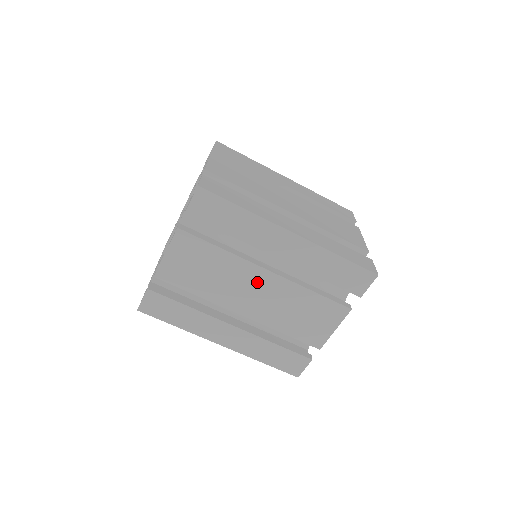
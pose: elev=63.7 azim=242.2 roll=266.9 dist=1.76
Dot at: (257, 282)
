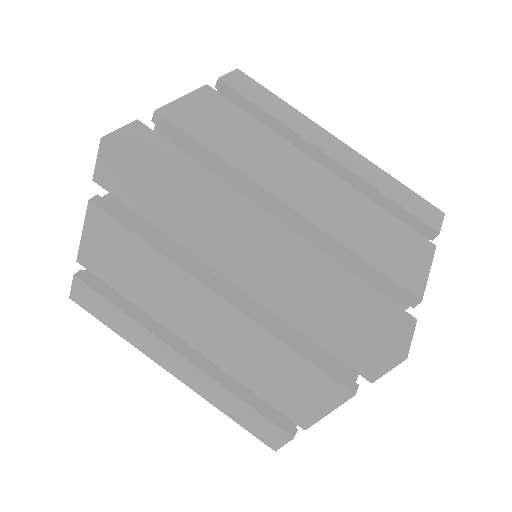
Dot at: (307, 171)
